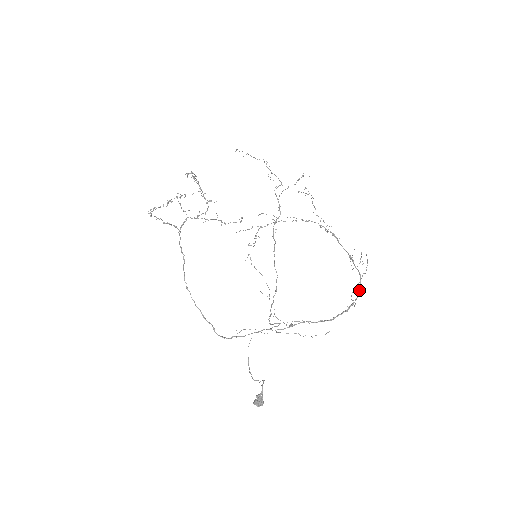
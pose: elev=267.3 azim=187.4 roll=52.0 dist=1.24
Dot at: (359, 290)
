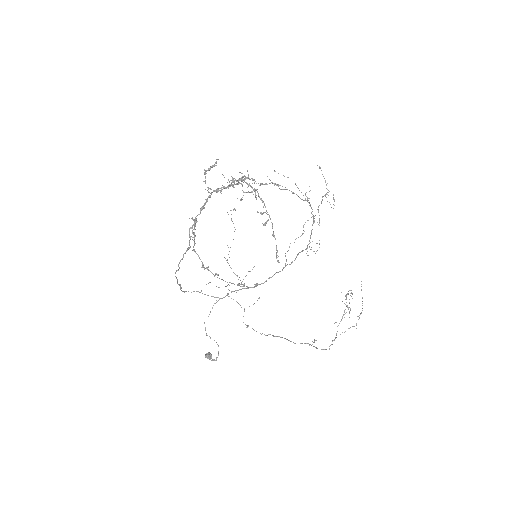
Dot at: (296, 257)
